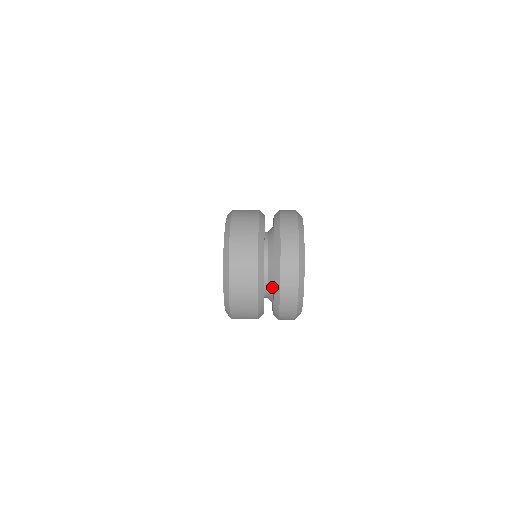
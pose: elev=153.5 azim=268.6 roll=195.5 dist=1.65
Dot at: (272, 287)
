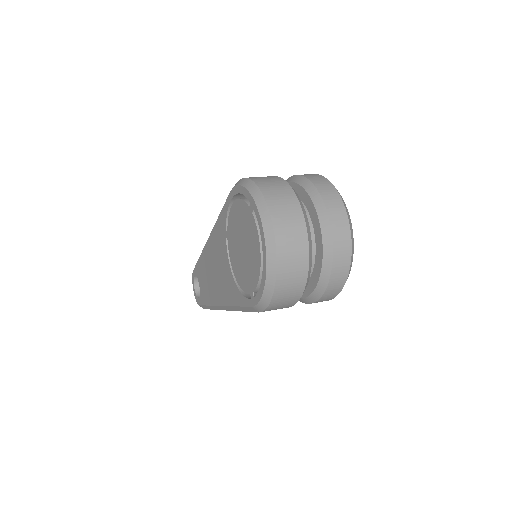
Dot at: (313, 246)
